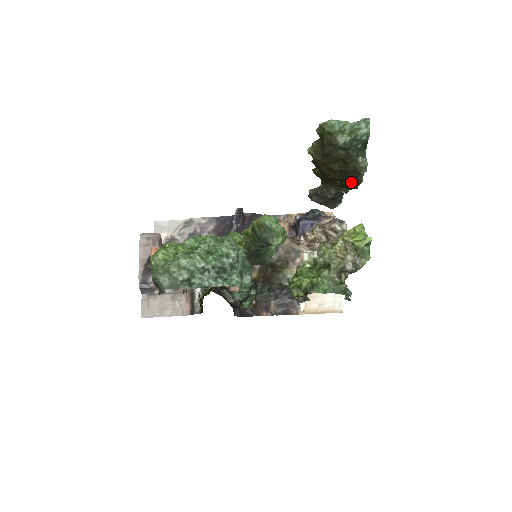
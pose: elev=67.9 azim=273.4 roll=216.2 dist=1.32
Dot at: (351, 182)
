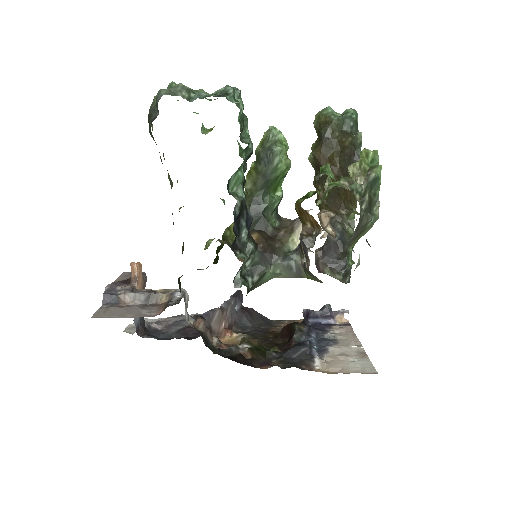
Dot at: occluded
